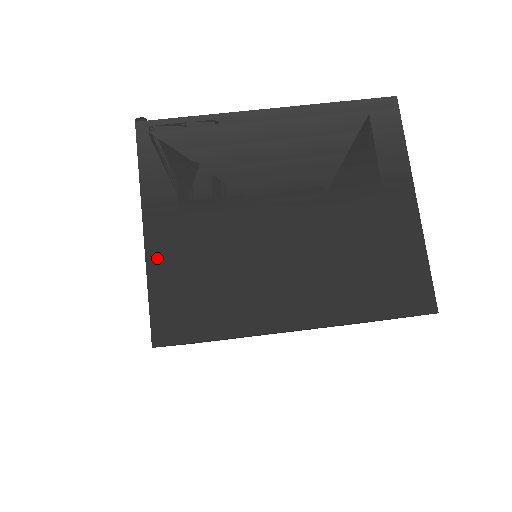
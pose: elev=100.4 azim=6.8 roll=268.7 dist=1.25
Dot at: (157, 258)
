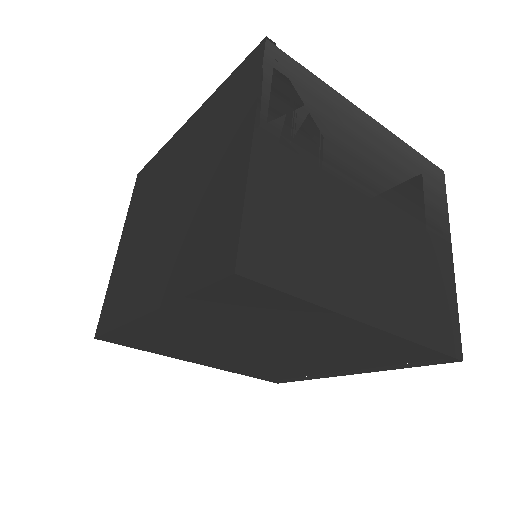
Dot at: (260, 177)
